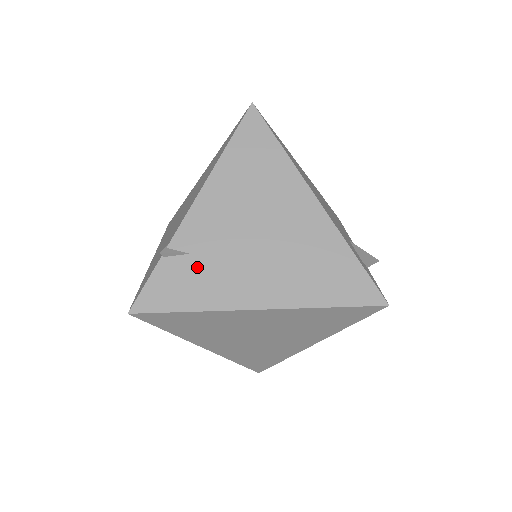
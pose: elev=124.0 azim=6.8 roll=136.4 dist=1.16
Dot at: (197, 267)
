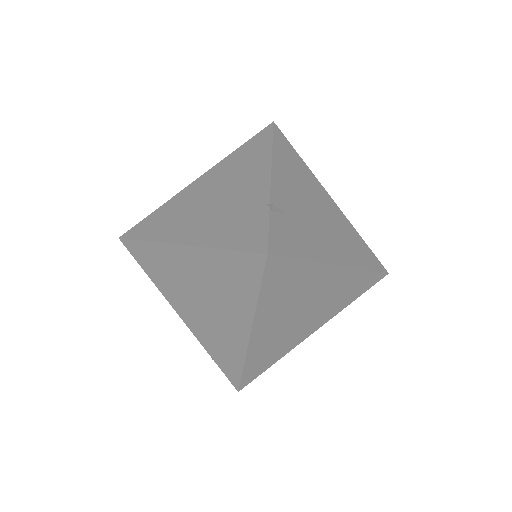
Dot at: (294, 225)
